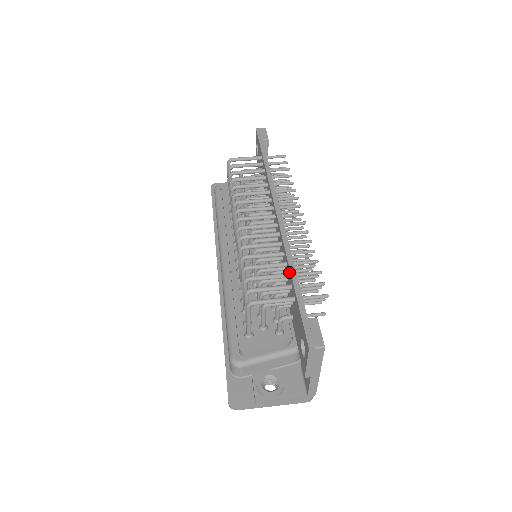
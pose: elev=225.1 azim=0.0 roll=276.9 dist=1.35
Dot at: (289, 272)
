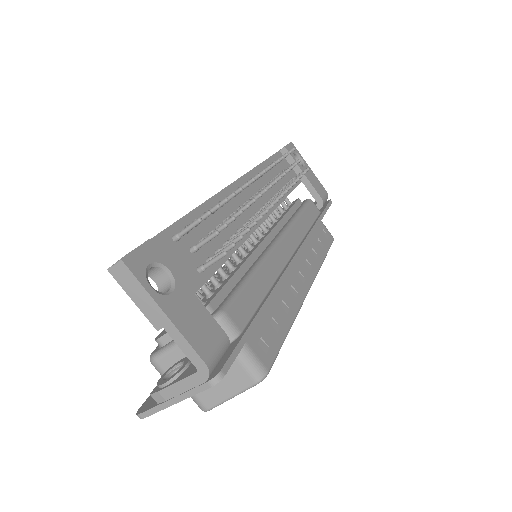
Dot at: occluded
